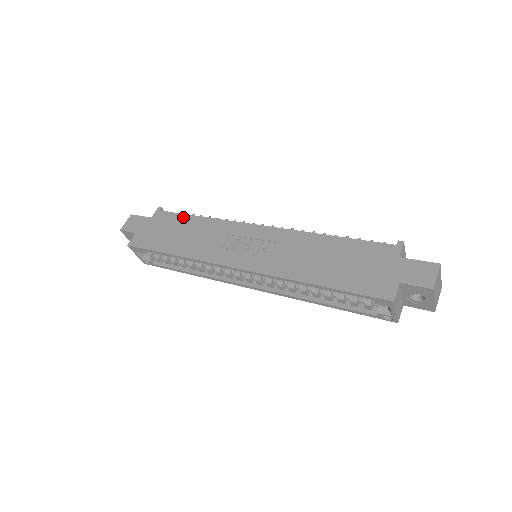
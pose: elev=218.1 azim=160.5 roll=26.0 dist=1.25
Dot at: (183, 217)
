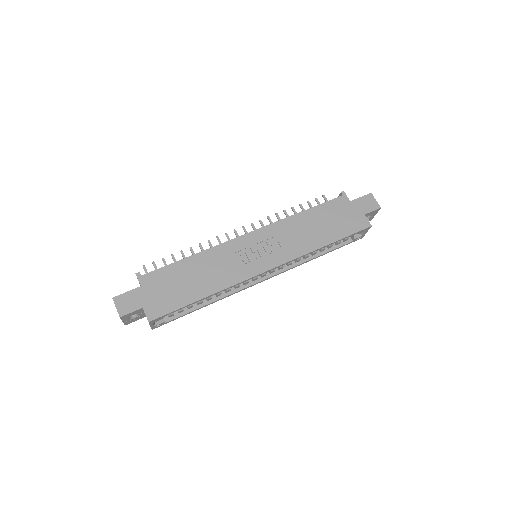
Dot at: (175, 266)
